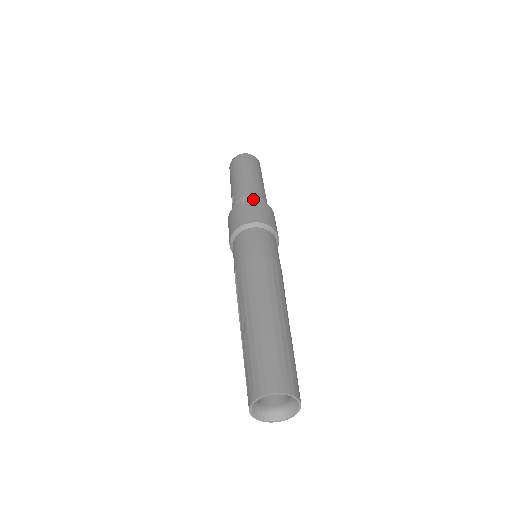
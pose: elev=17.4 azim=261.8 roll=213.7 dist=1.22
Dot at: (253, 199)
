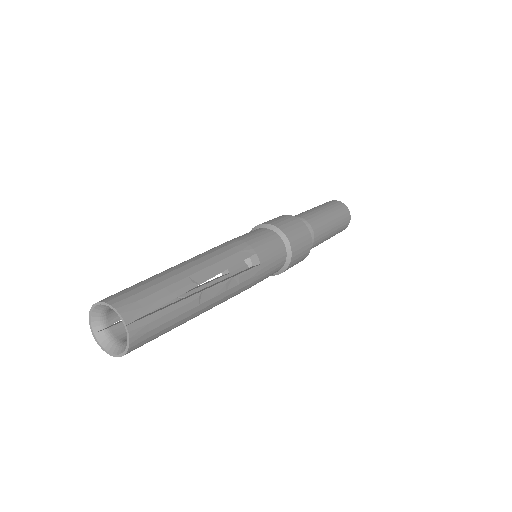
Dot at: occluded
